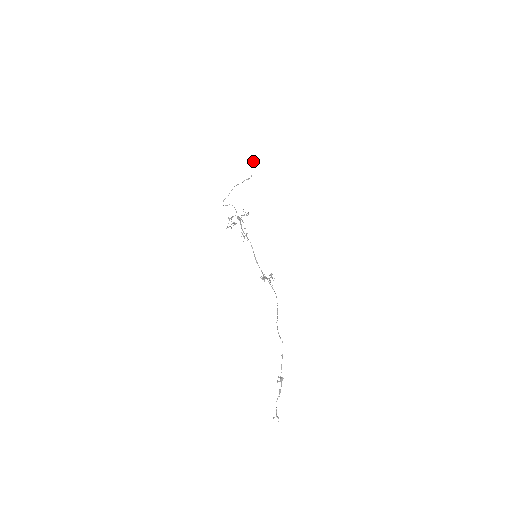
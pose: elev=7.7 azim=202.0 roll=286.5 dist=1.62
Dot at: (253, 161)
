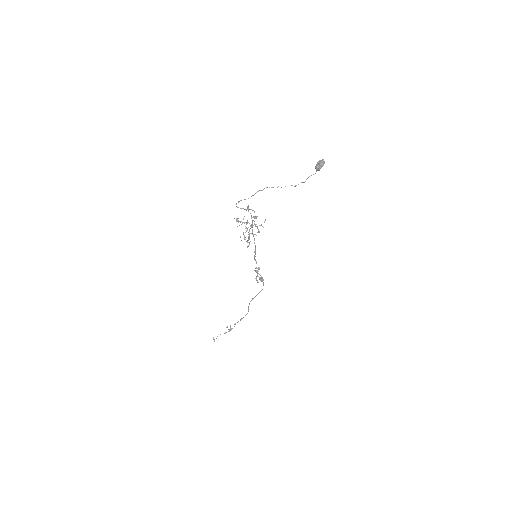
Dot at: (317, 169)
